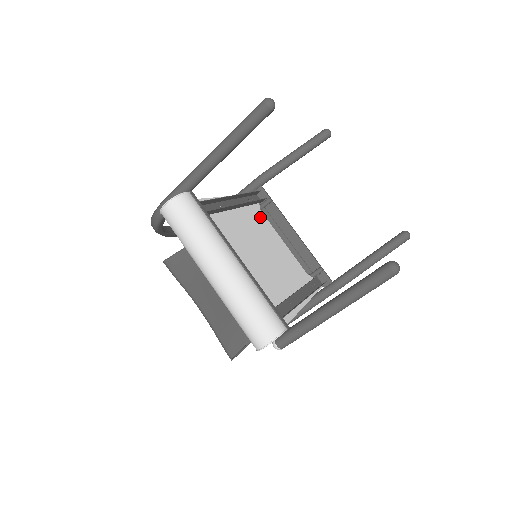
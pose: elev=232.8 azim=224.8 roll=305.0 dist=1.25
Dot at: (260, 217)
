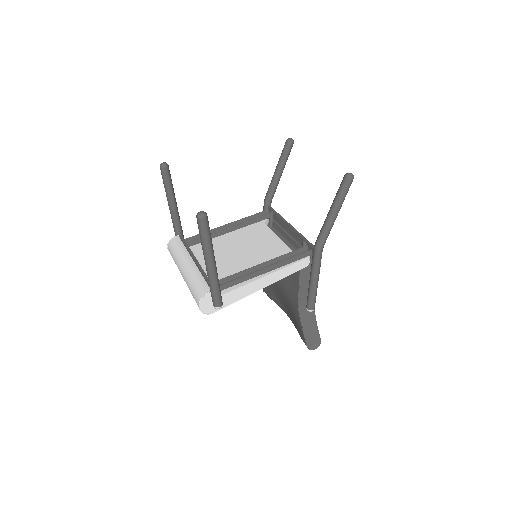
Dot at: (260, 228)
